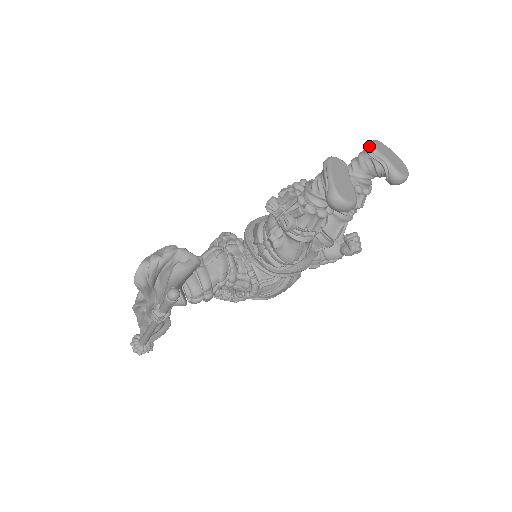
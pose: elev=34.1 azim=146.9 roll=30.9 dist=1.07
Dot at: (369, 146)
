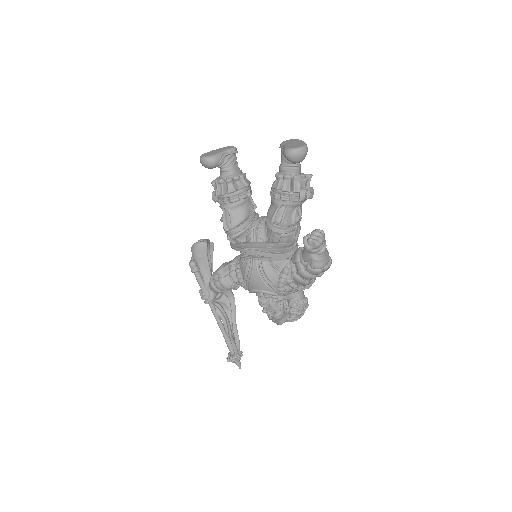
Dot at: occluded
